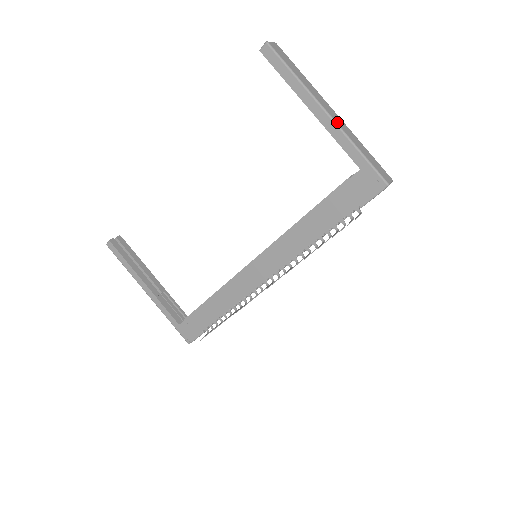
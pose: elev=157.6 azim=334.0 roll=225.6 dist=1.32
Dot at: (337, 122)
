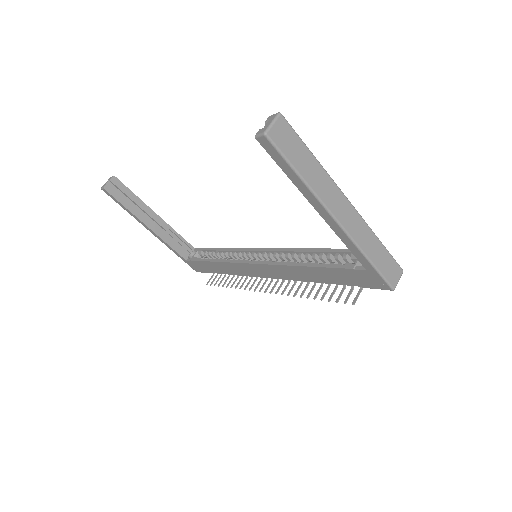
Dot at: (348, 230)
